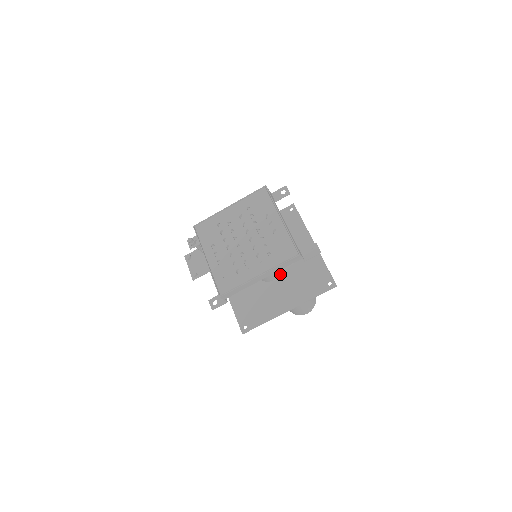
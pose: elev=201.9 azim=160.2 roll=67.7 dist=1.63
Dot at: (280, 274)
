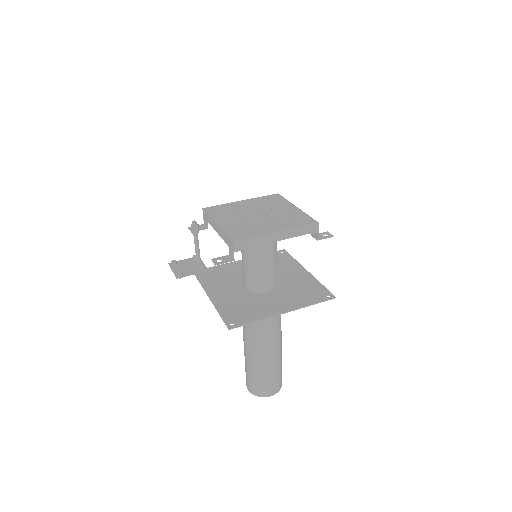
Dot at: (273, 288)
